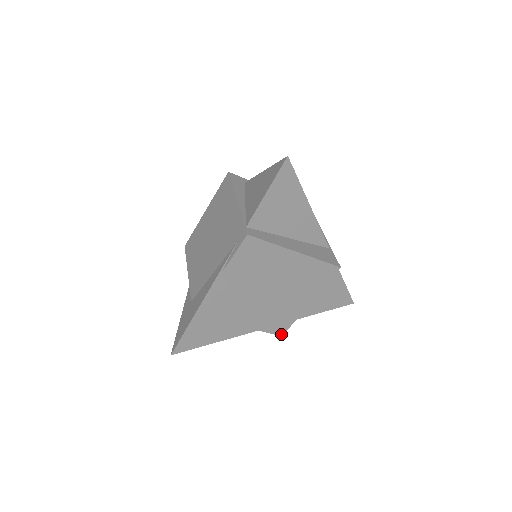
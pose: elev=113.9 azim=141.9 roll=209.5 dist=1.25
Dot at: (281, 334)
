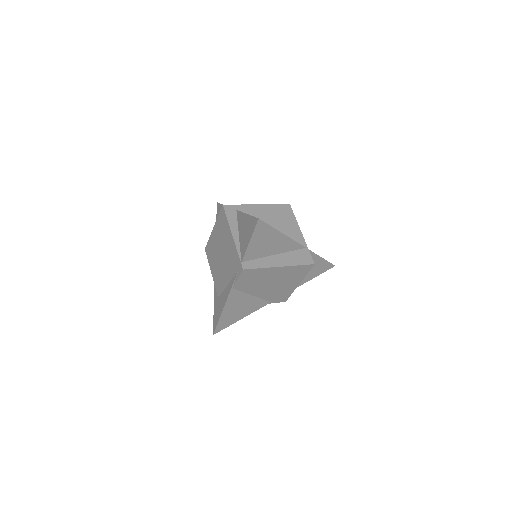
Dot at: (284, 301)
